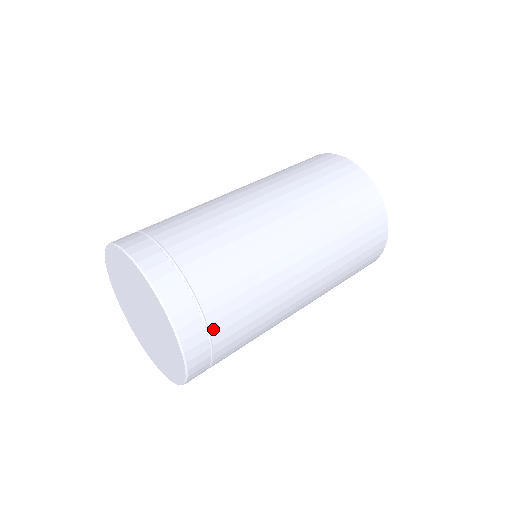
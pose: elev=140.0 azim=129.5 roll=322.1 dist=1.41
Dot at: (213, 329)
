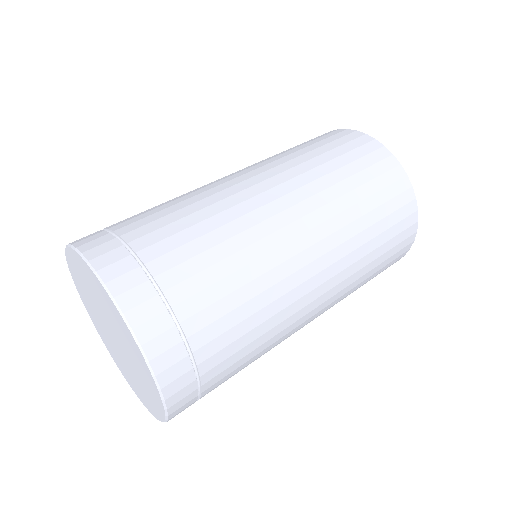
Dot at: (199, 356)
